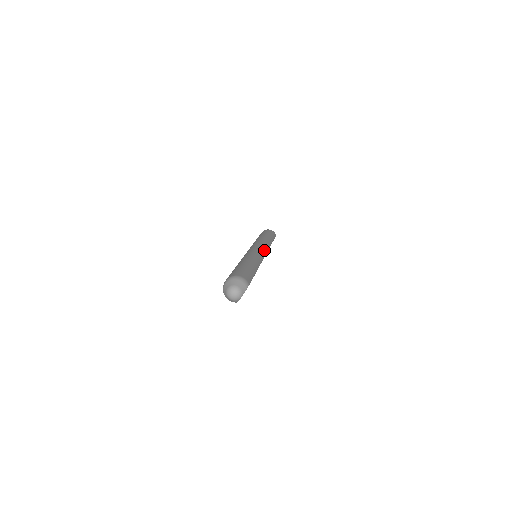
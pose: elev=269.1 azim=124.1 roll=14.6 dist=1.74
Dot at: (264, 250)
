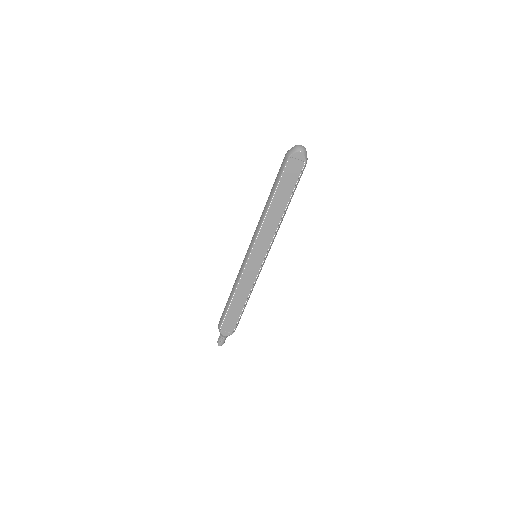
Dot at: occluded
